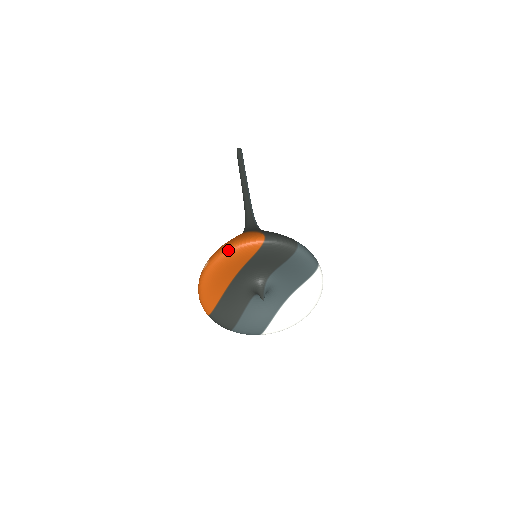
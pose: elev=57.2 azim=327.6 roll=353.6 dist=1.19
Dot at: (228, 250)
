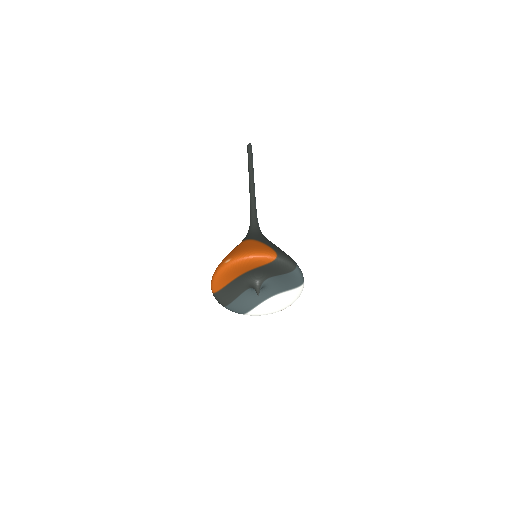
Dot at: (249, 257)
